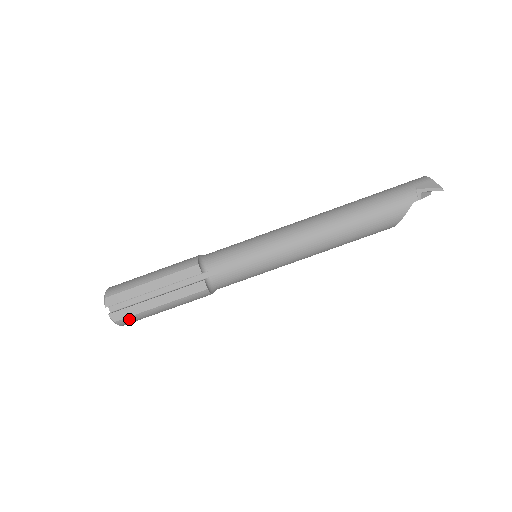
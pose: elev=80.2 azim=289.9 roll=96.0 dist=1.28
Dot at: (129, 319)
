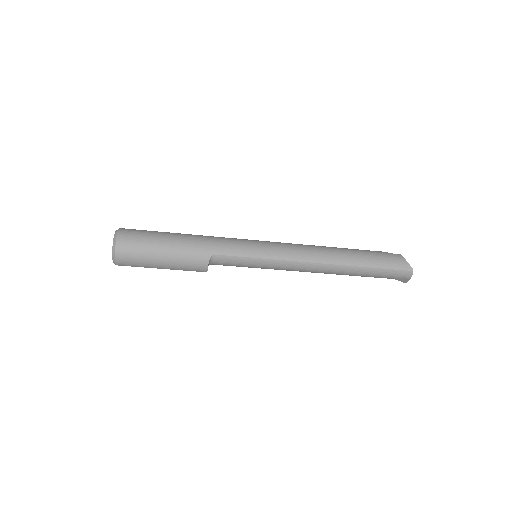
Dot at: occluded
